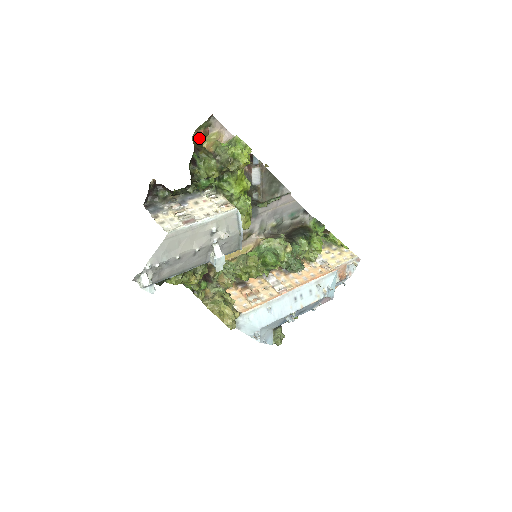
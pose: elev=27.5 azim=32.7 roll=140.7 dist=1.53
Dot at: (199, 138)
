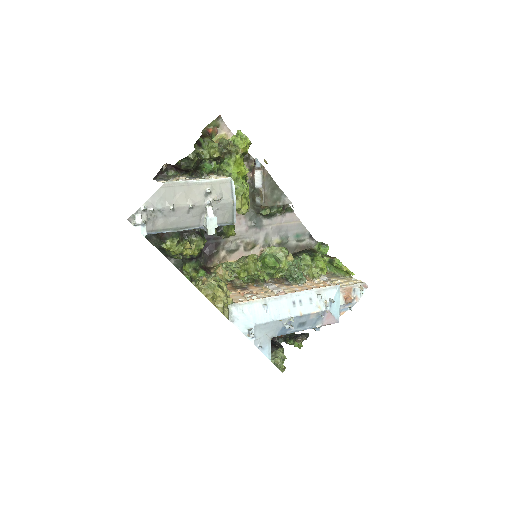
Dot at: (208, 133)
